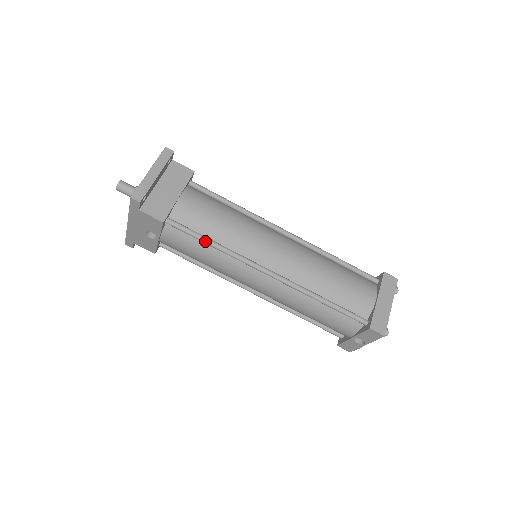
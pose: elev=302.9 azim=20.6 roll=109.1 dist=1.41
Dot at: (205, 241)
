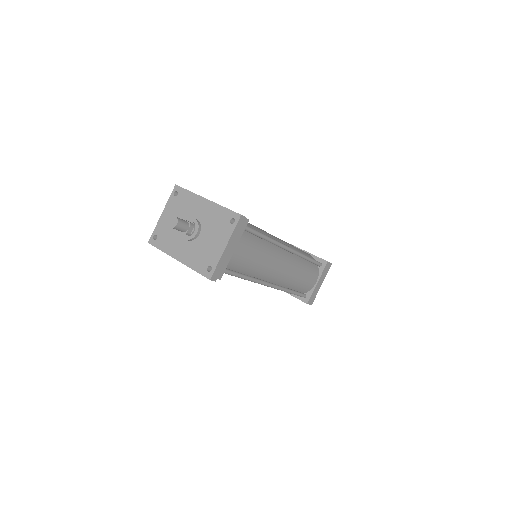
Dot at: occluded
